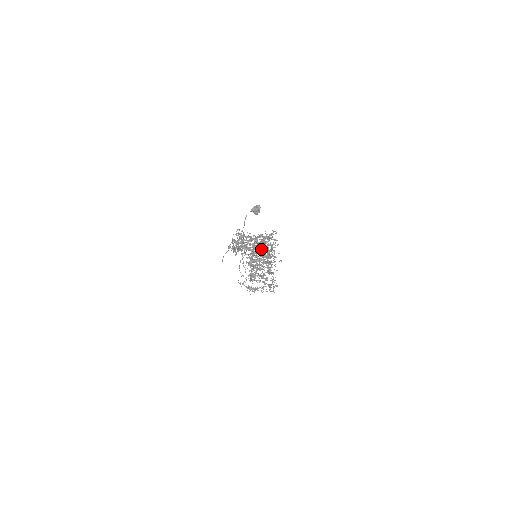
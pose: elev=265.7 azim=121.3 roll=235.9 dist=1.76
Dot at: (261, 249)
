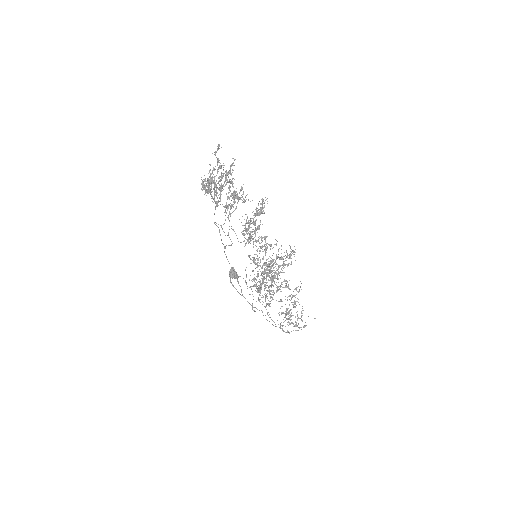
Dot at: occluded
